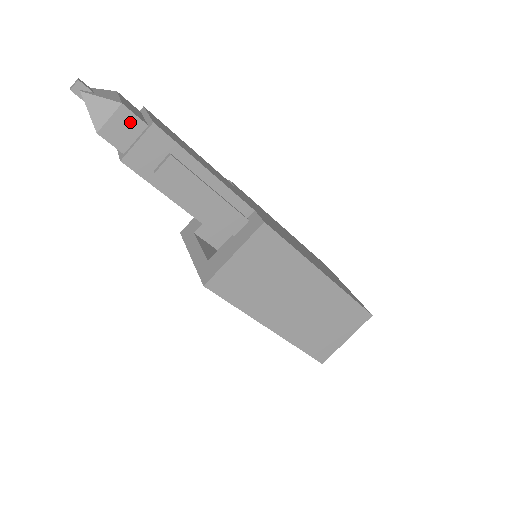
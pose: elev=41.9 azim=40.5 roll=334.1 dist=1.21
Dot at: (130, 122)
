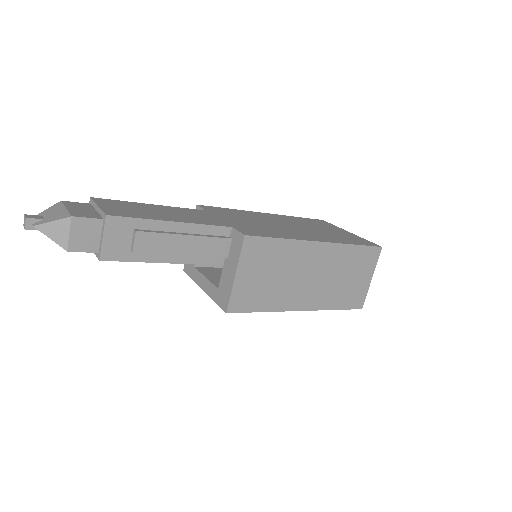
Dot at: (87, 226)
